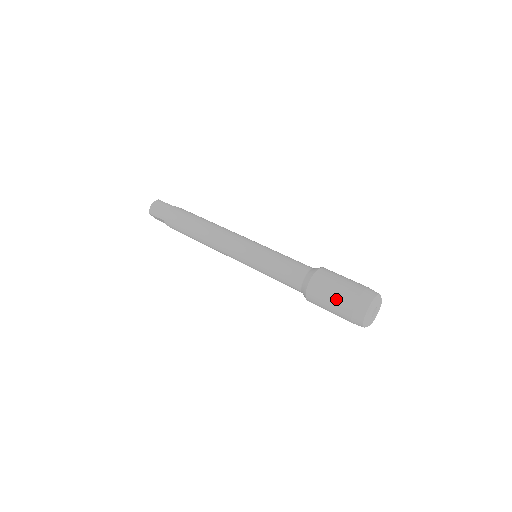
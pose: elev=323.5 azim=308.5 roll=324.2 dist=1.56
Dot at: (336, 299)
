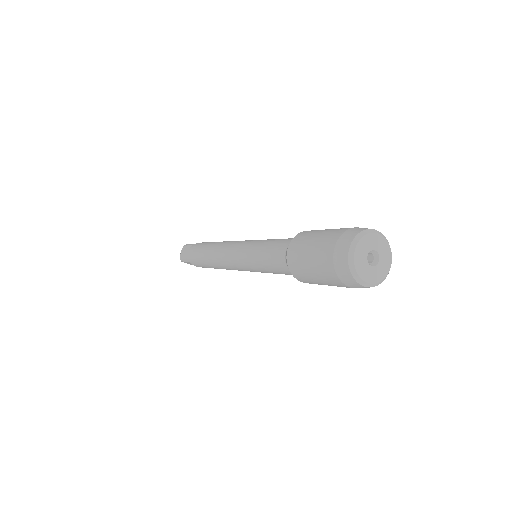
Dot at: occluded
